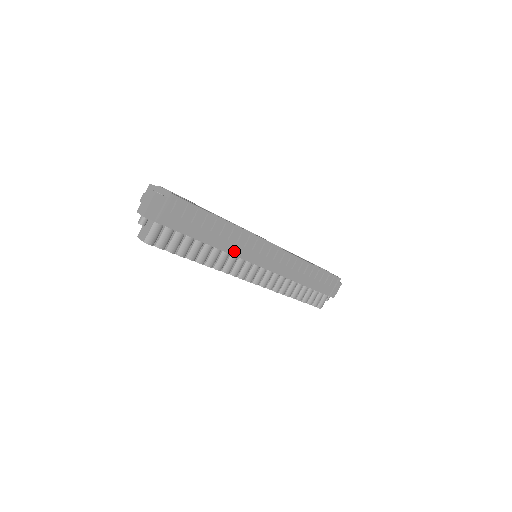
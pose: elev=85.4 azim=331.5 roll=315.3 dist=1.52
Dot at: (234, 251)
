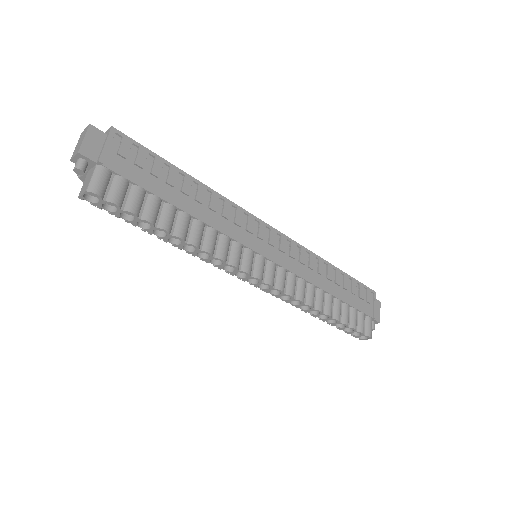
Dot at: (222, 228)
